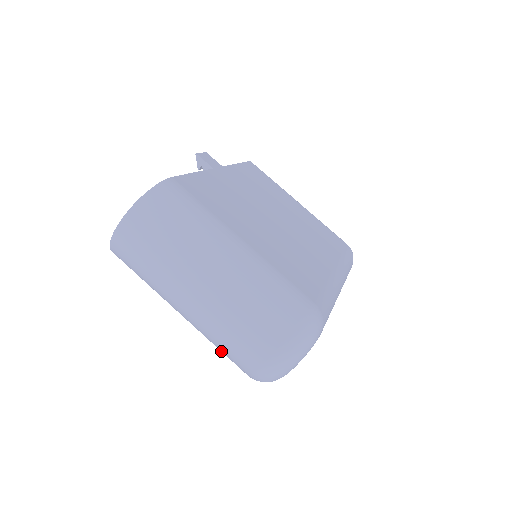
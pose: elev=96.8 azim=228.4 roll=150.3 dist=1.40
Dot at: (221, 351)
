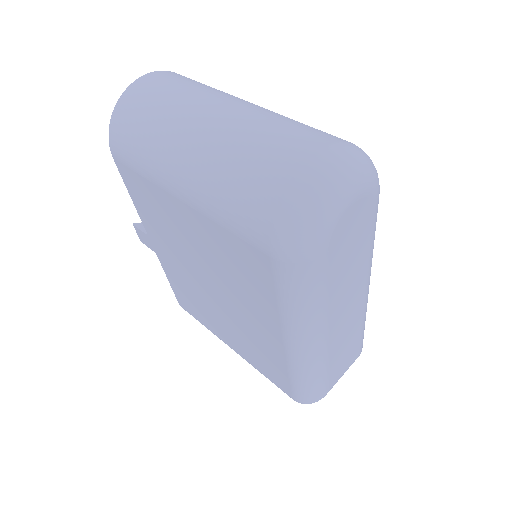
Dot at: (236, 191)
